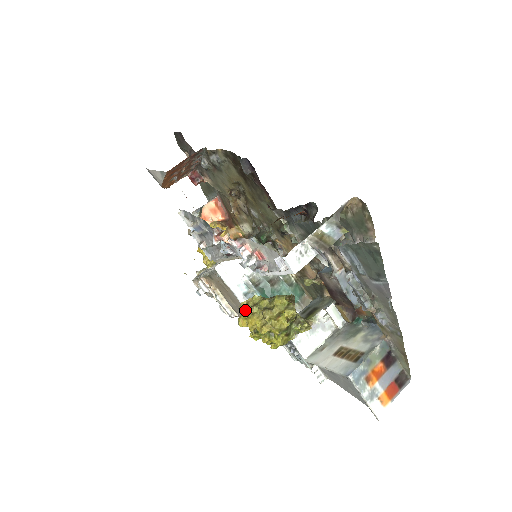
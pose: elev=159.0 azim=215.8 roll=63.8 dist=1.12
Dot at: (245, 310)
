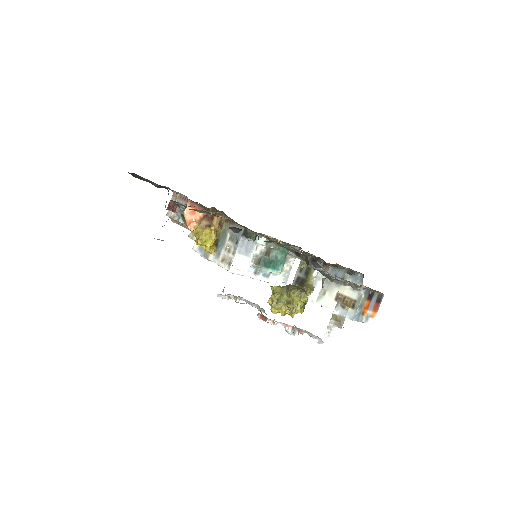
Dot at: (274, 307)
